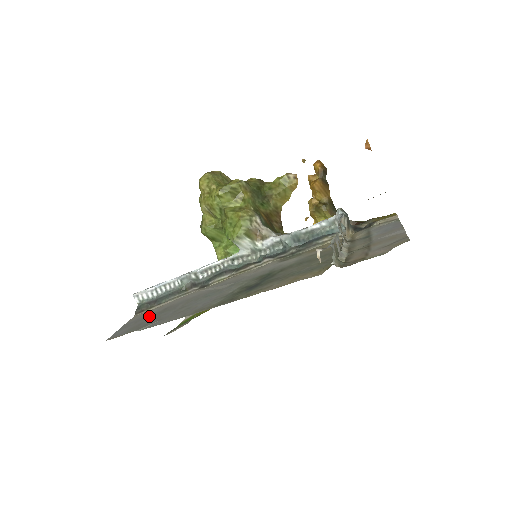
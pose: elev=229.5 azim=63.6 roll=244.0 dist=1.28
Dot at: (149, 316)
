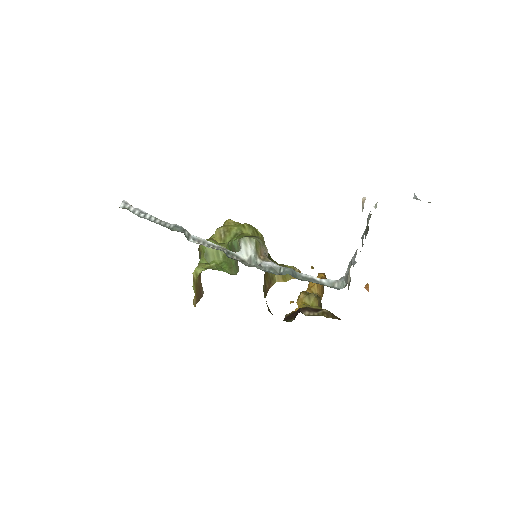
Dot at: occluded
